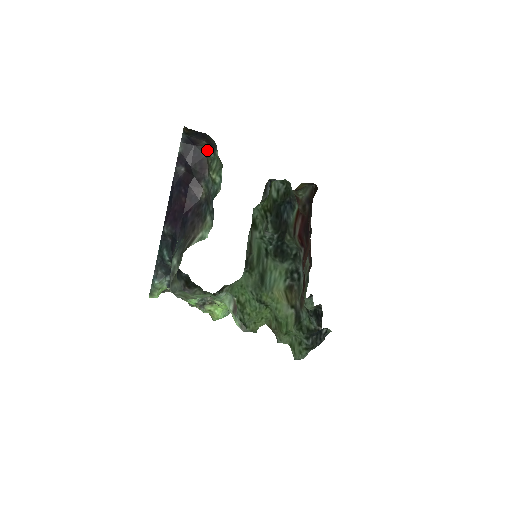
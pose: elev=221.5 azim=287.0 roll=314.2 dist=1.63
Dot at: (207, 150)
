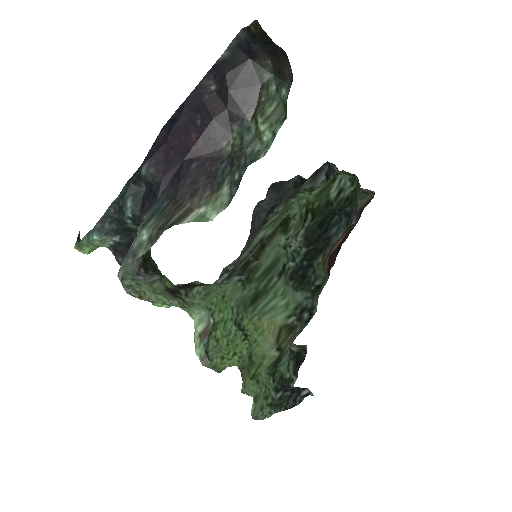
Dot at: (267, 77)
